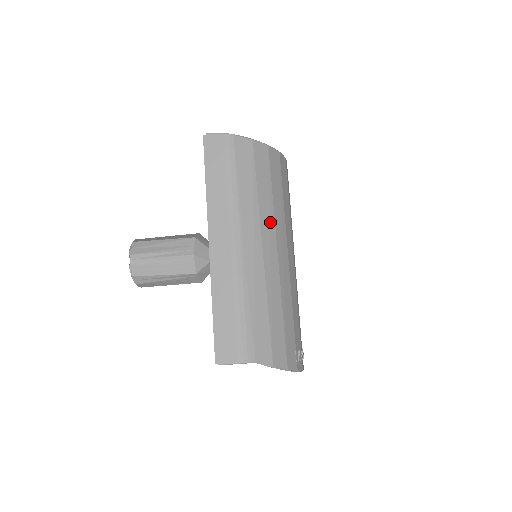
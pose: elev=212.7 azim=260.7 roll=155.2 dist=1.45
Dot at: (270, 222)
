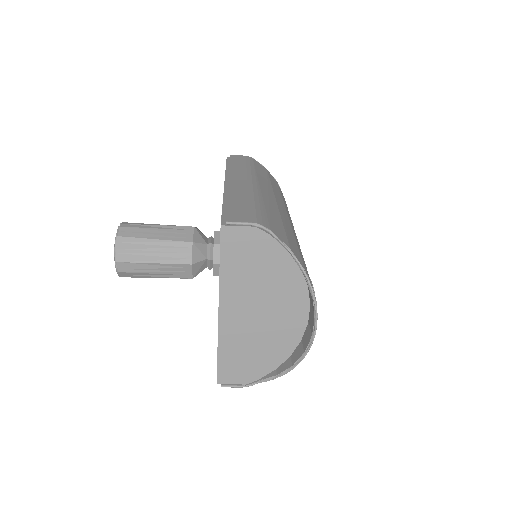
Dot at: (281, 200)
